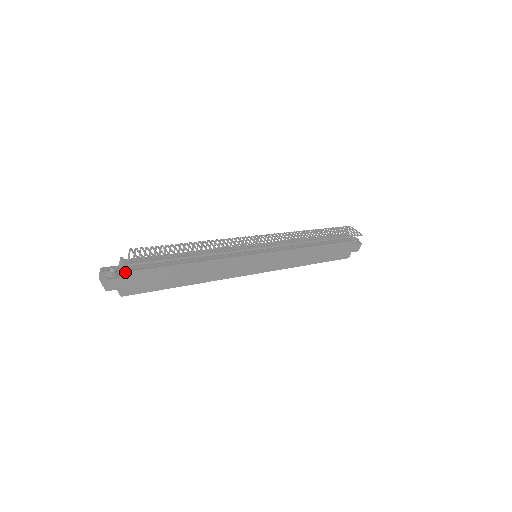
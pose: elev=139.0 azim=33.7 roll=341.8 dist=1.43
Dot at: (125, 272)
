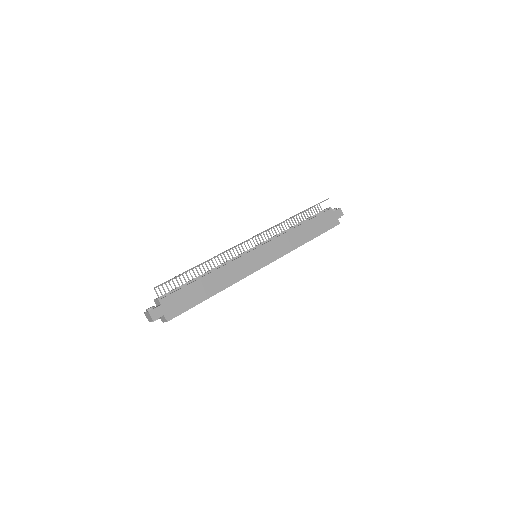
Dot at: (159, 303)
